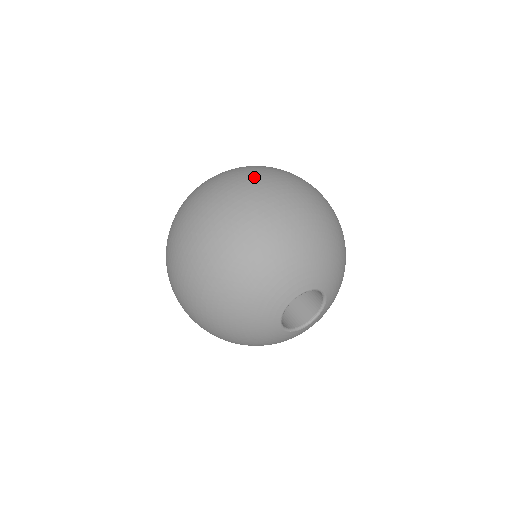
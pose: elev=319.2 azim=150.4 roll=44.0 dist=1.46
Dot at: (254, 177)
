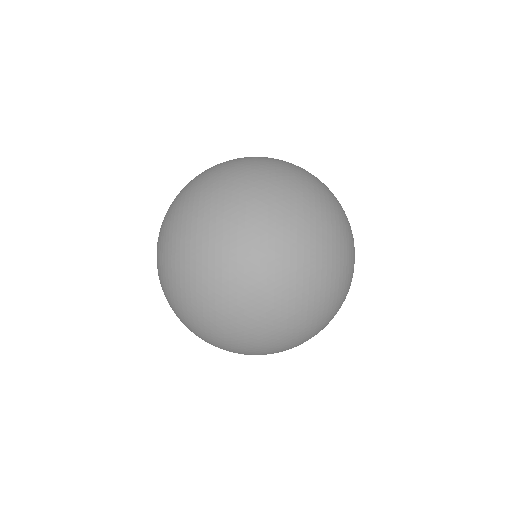
Dot at: (252, 166)
